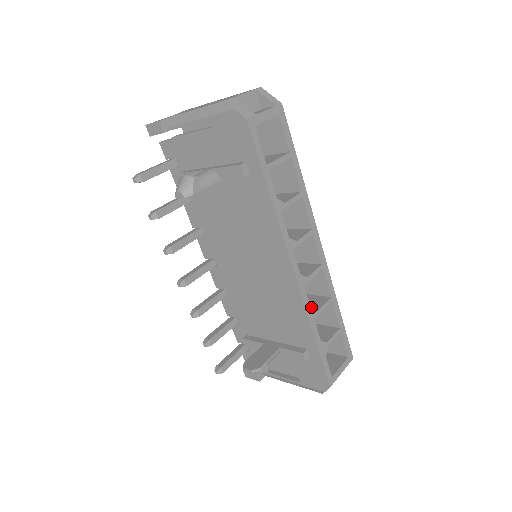
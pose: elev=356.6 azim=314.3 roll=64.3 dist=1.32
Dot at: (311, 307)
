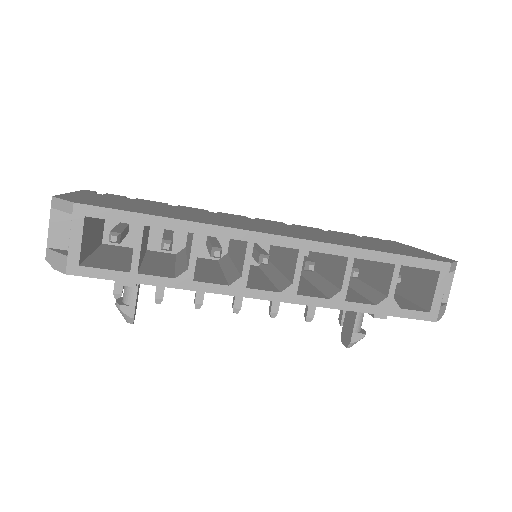
Dot at: (337, 282)
